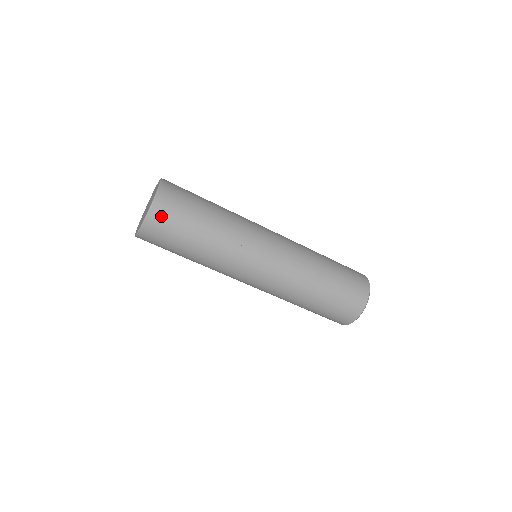
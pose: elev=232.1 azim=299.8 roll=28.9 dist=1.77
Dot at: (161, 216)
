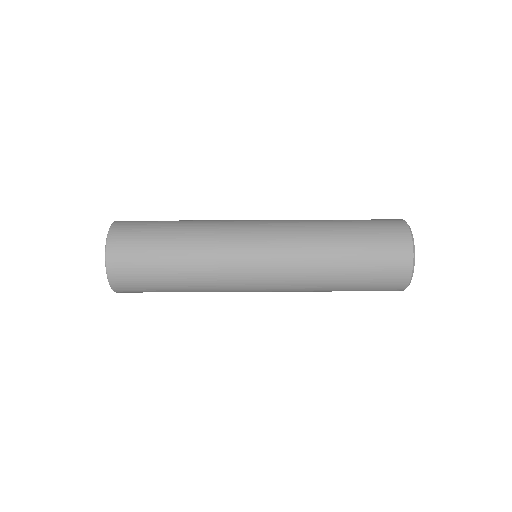
Dot at: (123, 231)
